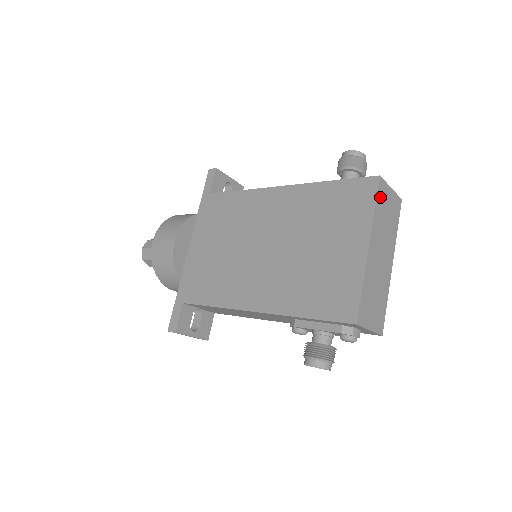
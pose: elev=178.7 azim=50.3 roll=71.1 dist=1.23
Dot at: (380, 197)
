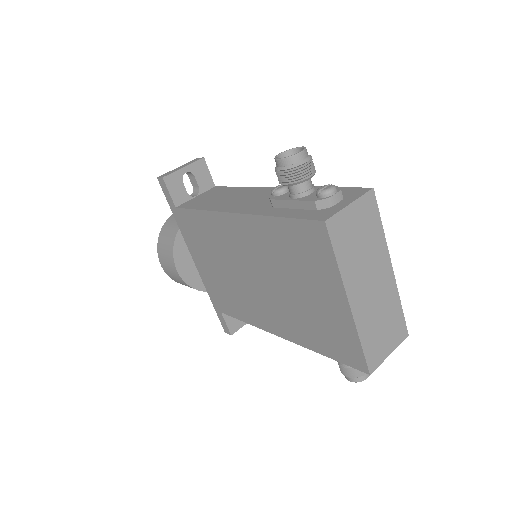
Dot at: (338, 240)
